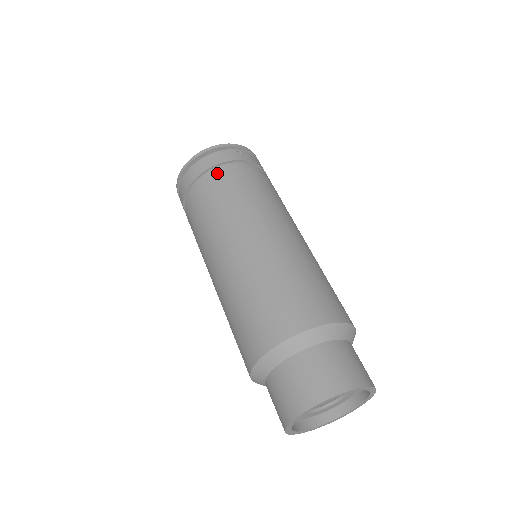
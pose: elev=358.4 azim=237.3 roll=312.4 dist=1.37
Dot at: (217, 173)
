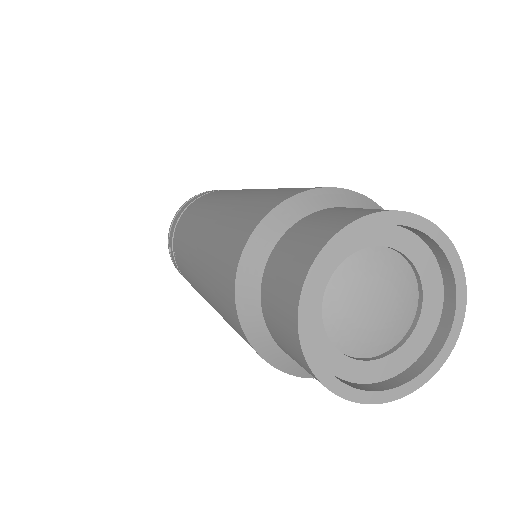
Dot at: (213, 192)
